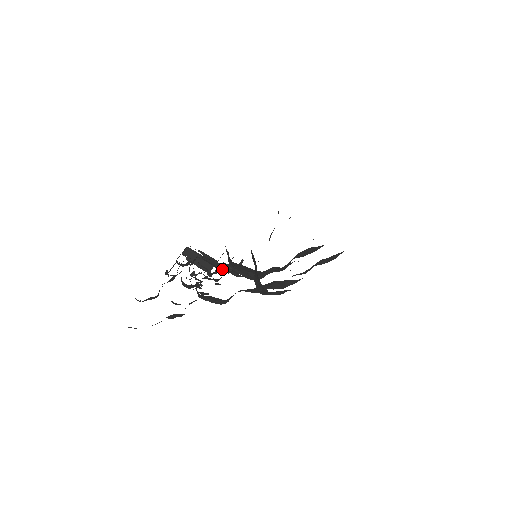
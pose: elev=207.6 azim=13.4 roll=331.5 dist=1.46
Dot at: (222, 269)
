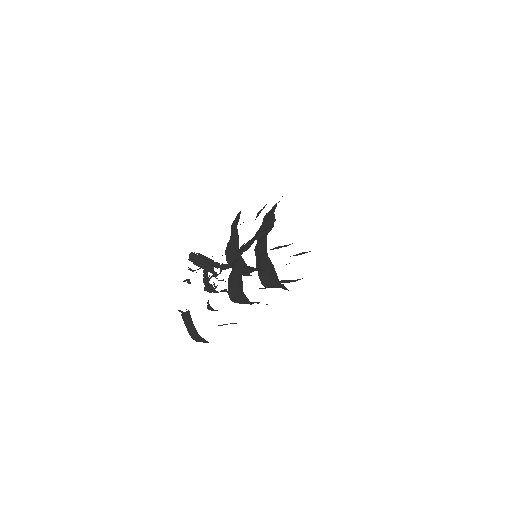
Dot at: occluded
